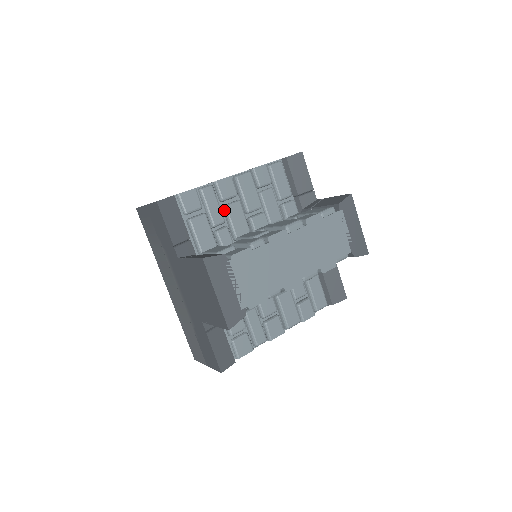
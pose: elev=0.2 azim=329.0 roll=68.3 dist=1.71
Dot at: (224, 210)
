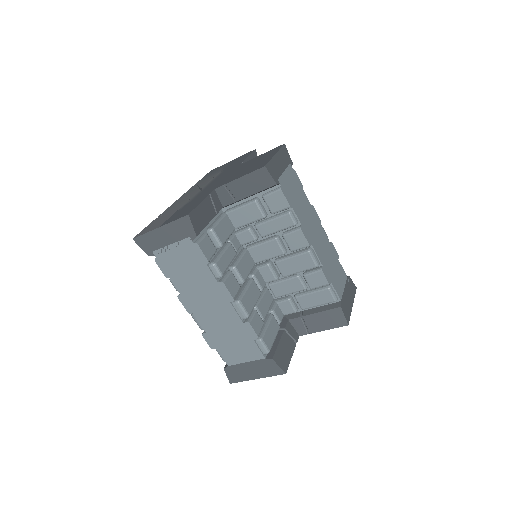
Dot at: occluded
